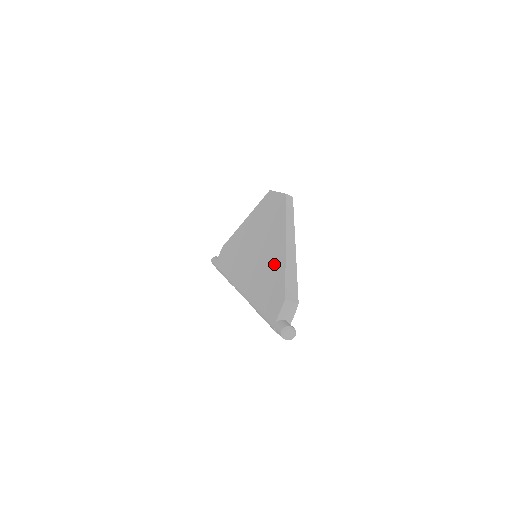
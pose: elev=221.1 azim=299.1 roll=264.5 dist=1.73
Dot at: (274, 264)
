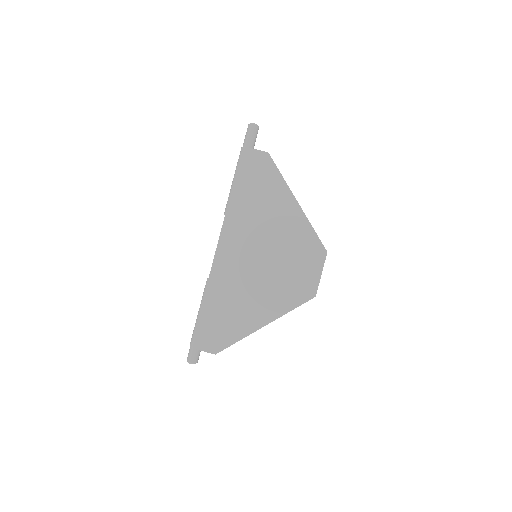
Dot at: (245, 316)
